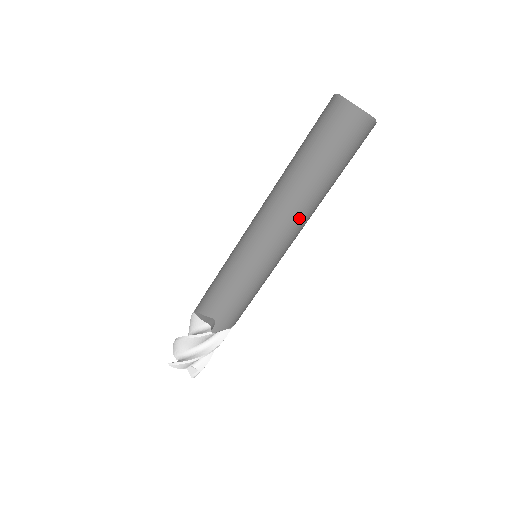
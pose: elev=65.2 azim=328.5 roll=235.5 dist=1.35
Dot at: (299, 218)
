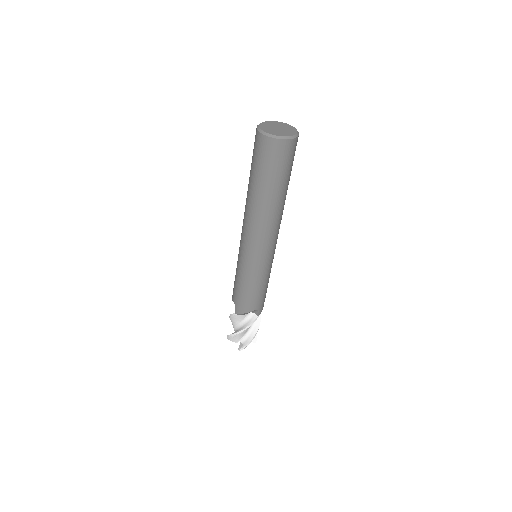
Dot at: (256, 223)
